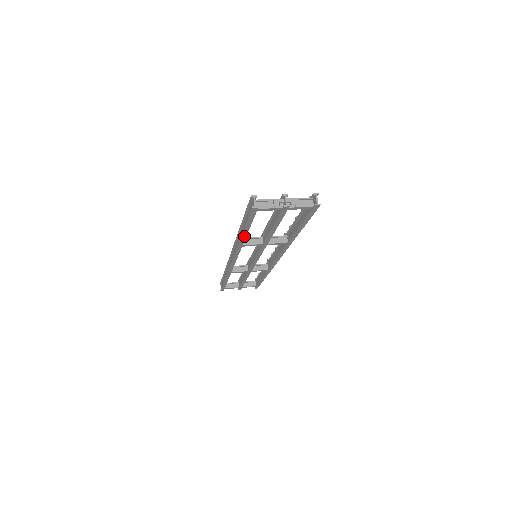
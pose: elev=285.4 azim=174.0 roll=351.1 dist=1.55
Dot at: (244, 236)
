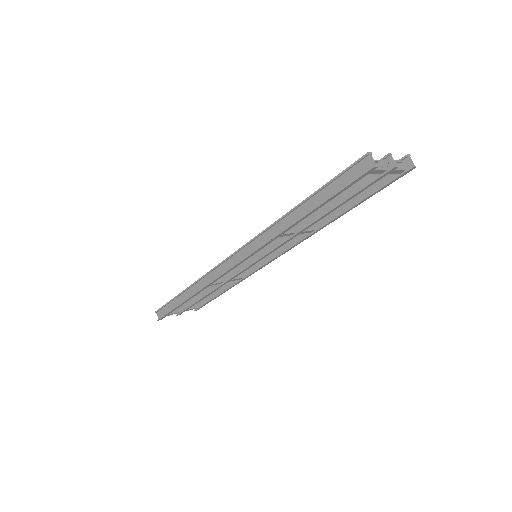
Dot at: (304, 218)
